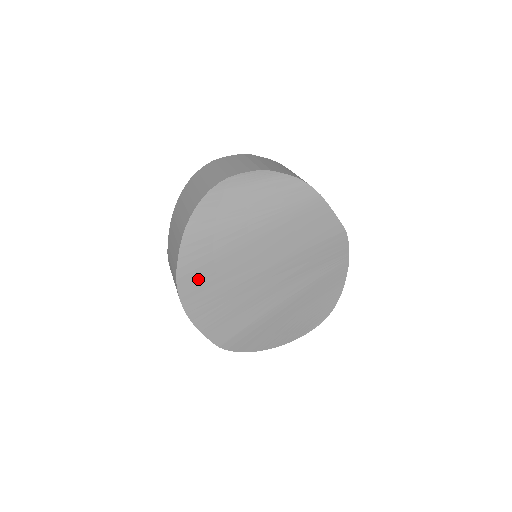
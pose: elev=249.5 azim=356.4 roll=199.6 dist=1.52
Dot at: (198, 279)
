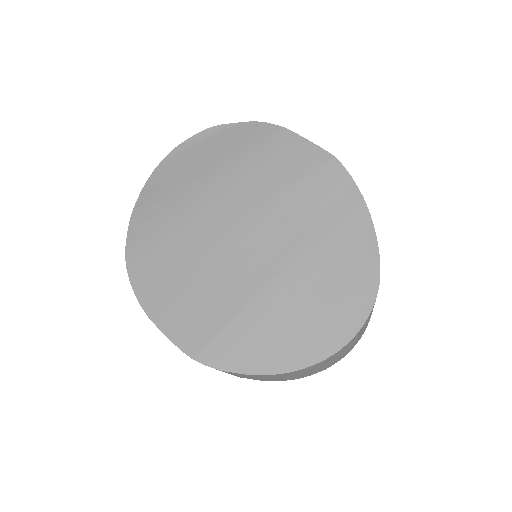
Dot at: (151, 253)
